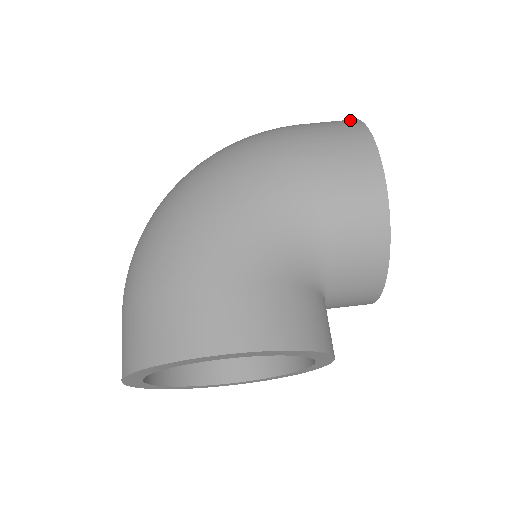
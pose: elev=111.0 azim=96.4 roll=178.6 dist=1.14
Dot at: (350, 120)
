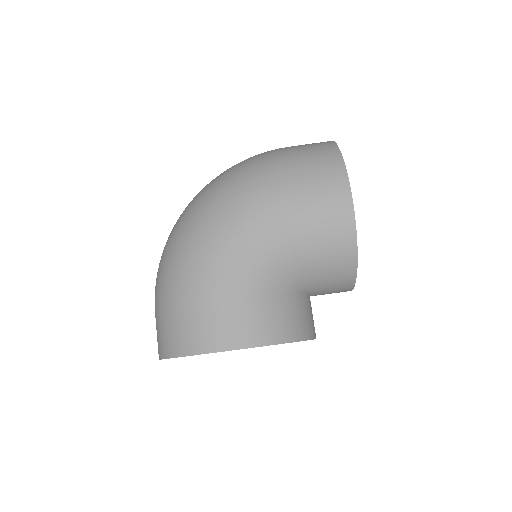
Dot at: (330, 146)
